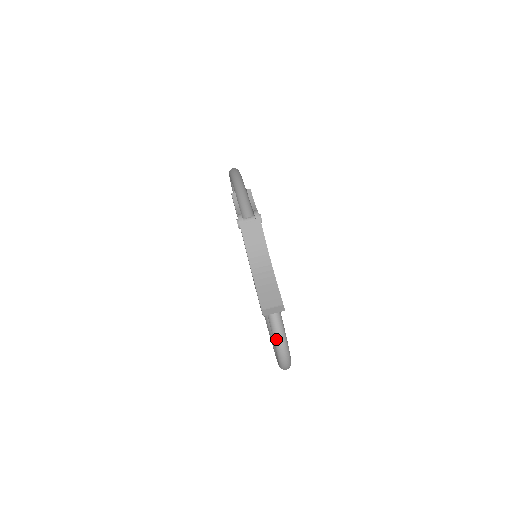
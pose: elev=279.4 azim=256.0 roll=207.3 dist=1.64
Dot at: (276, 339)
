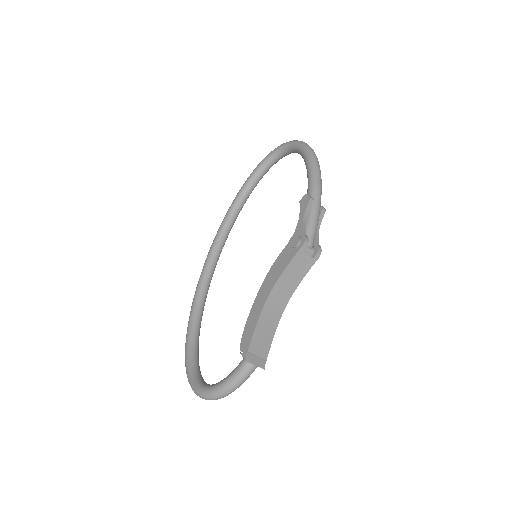
Dot at: (232, 384)
